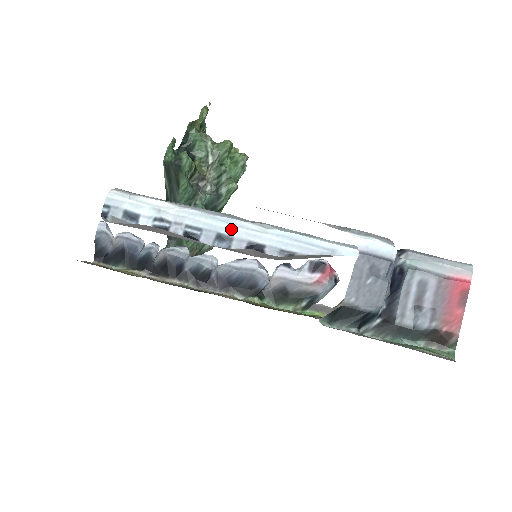
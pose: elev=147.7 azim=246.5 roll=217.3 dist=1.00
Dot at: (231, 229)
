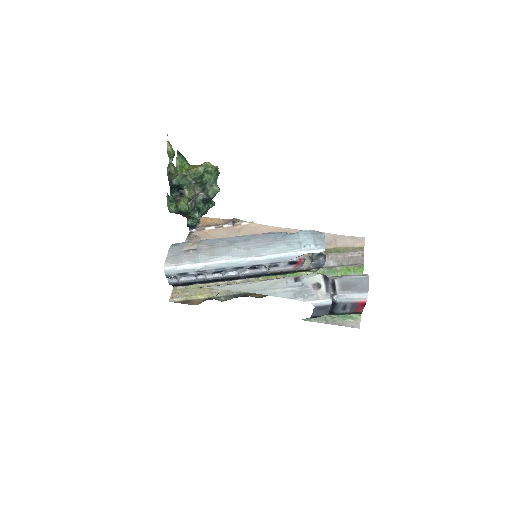
Dot at: (240, 264)
